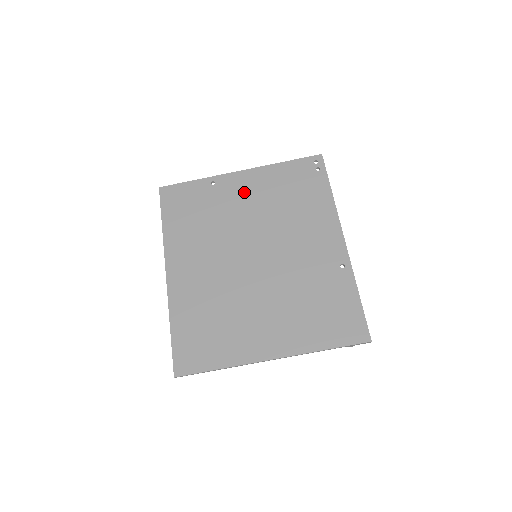
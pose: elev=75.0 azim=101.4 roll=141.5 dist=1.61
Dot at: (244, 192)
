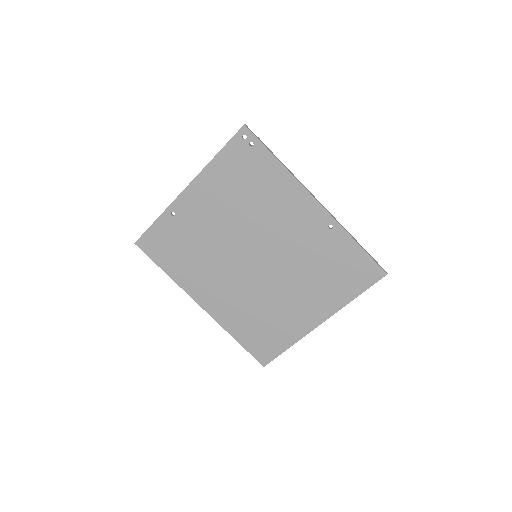
Dot at: (205, 207)
